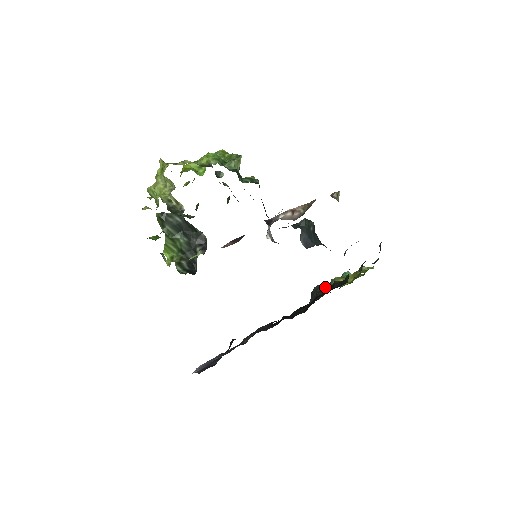
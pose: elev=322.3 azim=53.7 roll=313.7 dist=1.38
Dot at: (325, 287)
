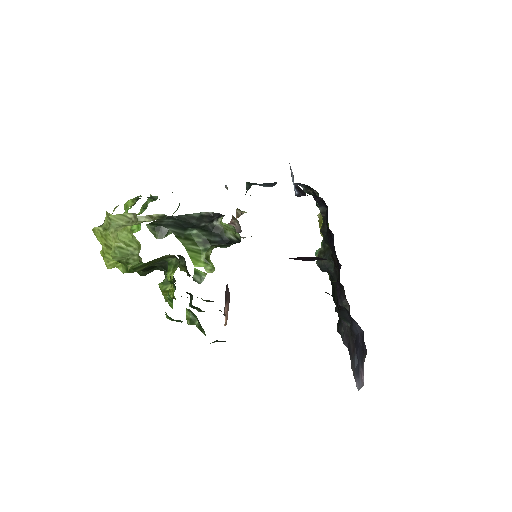
Dot at: (322, 248)
